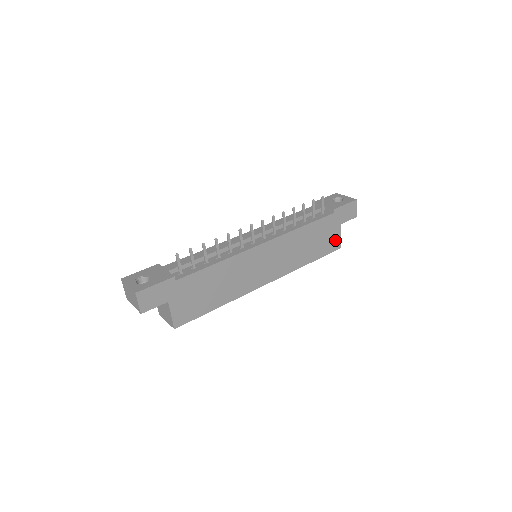
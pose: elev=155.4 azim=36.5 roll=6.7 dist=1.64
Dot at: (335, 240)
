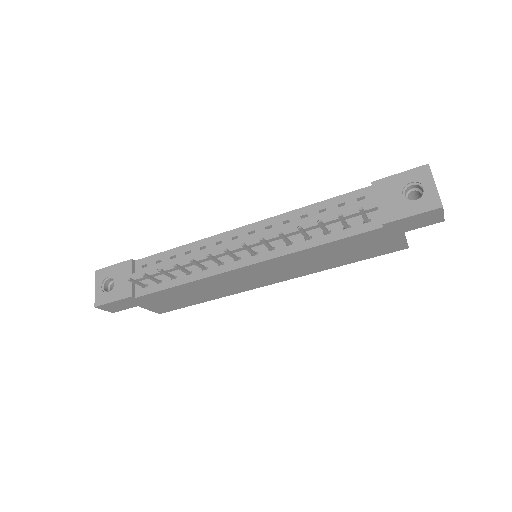
Dot at: (394, 244)
